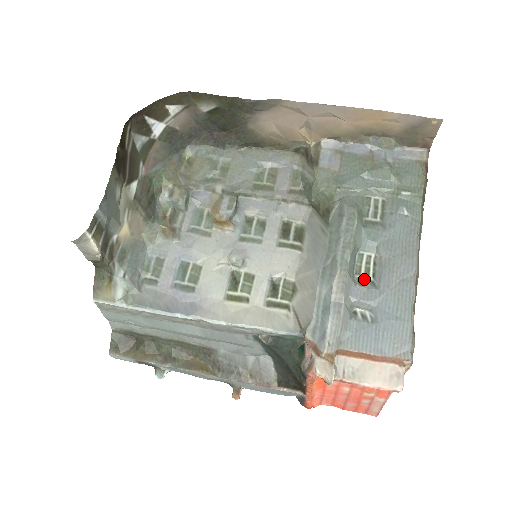
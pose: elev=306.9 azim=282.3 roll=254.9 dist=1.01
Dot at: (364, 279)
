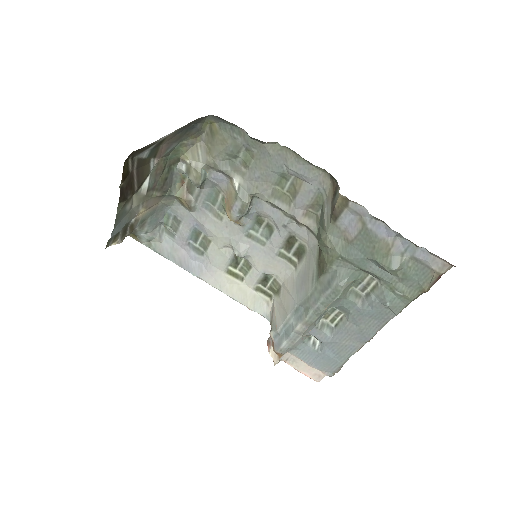
Dot at: (328, 324)
